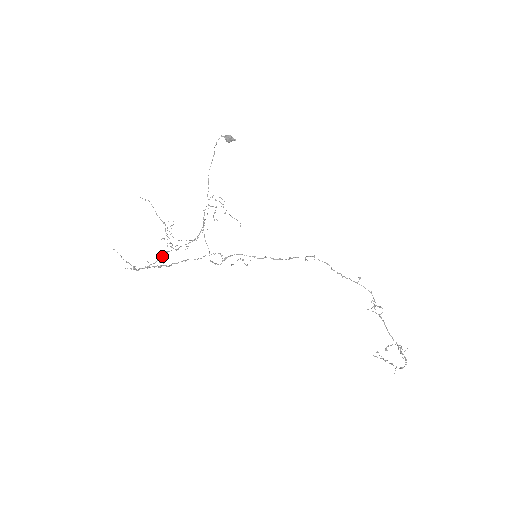
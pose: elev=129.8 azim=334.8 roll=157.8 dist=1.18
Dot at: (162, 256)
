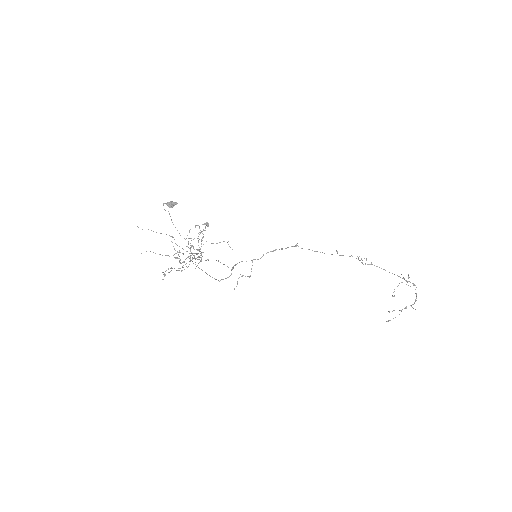
Dot at: (204, 223)
